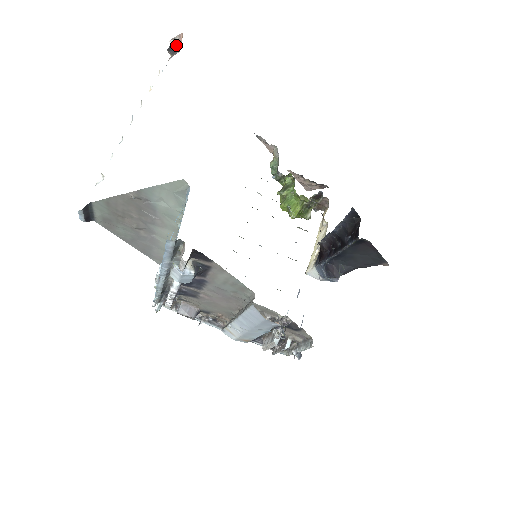
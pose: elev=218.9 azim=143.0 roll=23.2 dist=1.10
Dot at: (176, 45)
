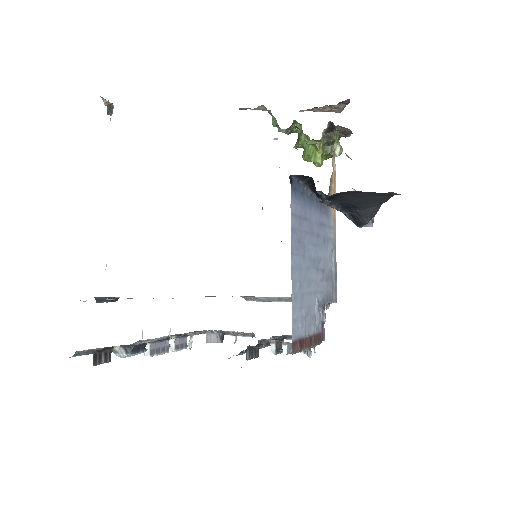
Dot at: (107, 106)
